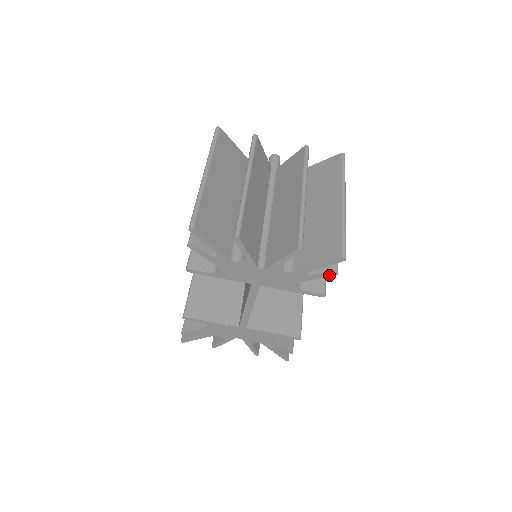
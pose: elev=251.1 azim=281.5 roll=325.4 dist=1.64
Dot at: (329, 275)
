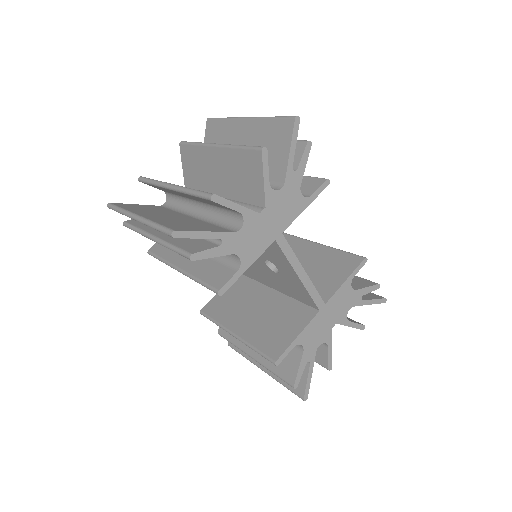
Dot at: (308, 151)
